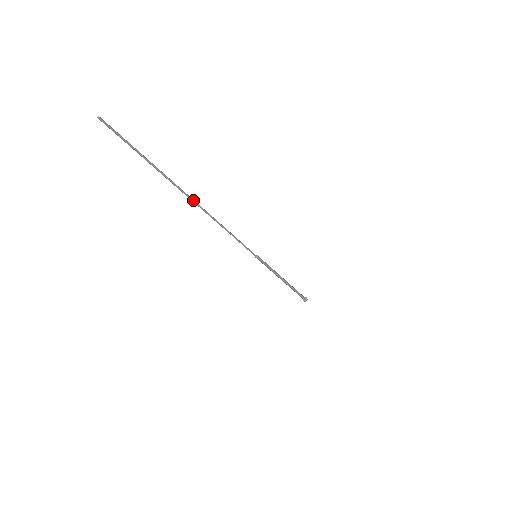
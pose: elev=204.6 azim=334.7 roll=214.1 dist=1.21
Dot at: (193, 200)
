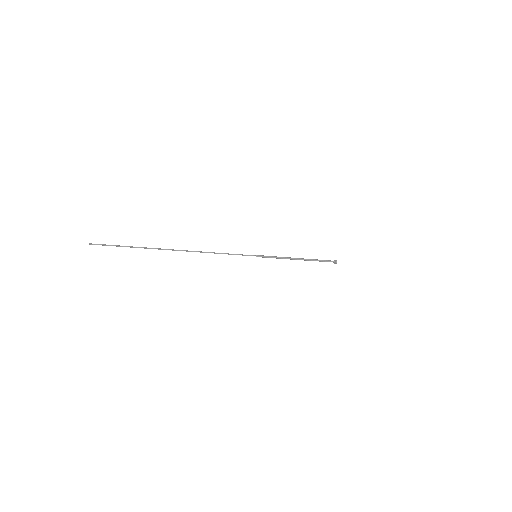
Dot at: (176, 250)
